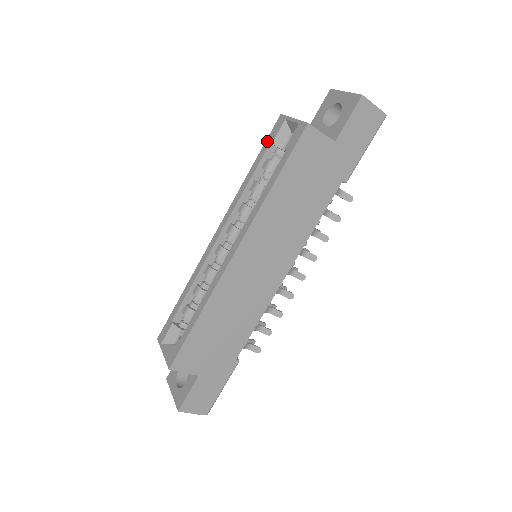
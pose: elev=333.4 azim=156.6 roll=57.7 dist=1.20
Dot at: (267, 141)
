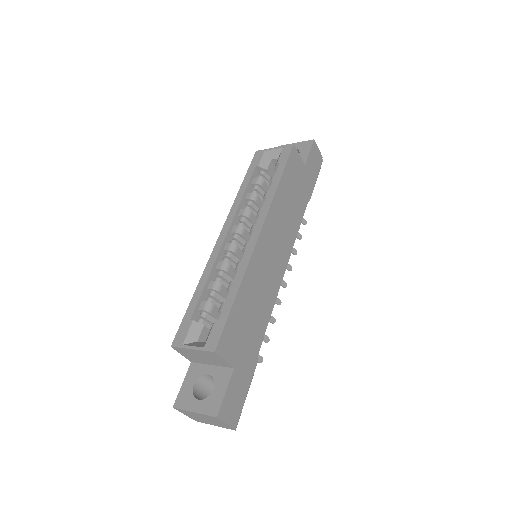
Dot at: (251, 167)
